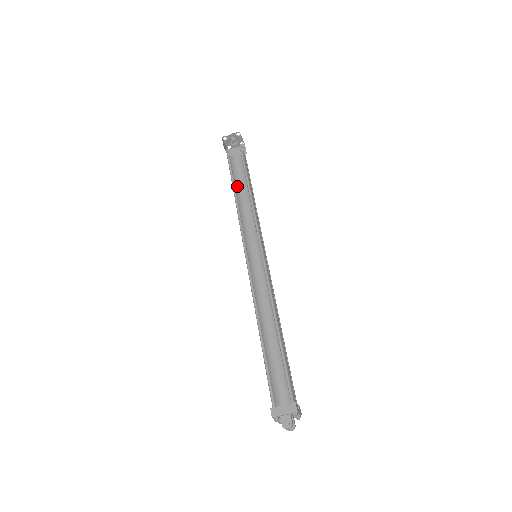
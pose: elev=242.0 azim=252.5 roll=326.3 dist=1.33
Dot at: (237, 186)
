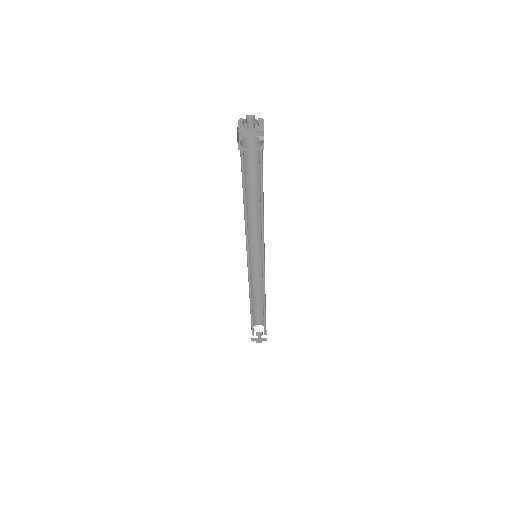
Dot at: (246, 181)
